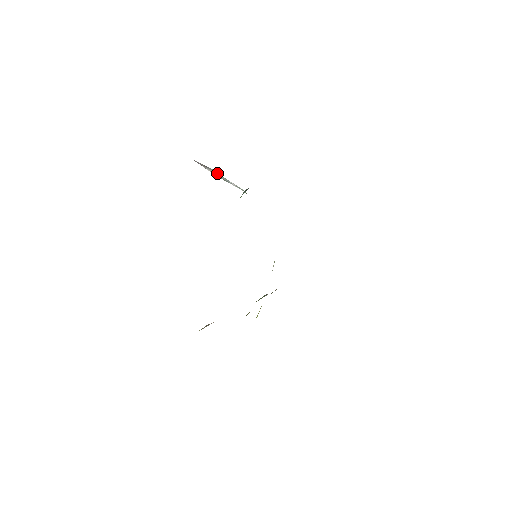
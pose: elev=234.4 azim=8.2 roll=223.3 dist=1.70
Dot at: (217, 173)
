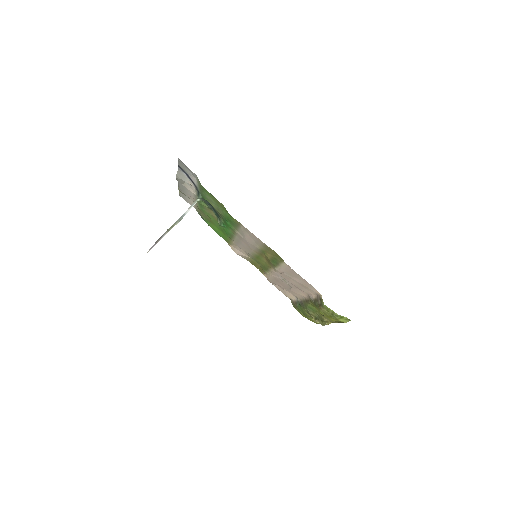
Dot at: (172, 226)
